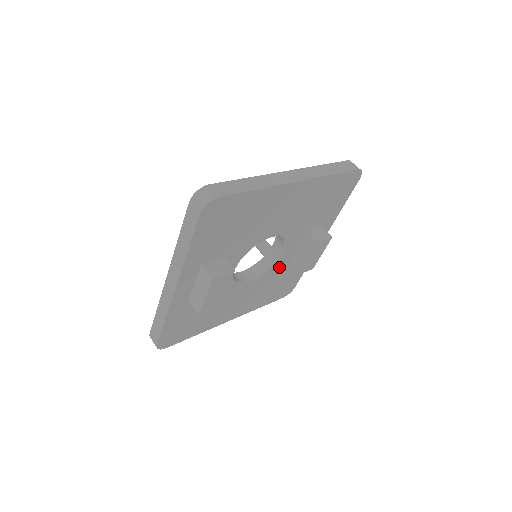
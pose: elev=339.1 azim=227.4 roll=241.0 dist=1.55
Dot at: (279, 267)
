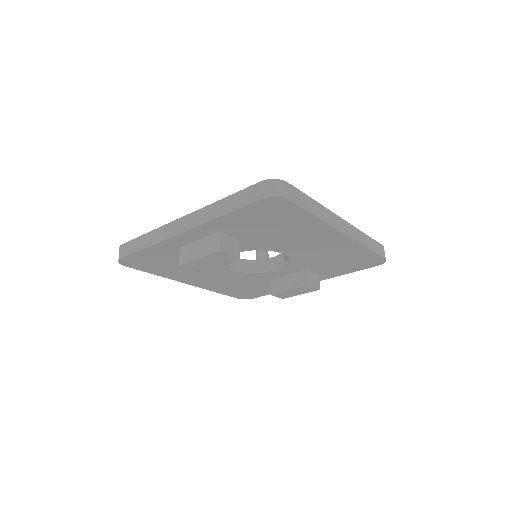
Dot at: (261, 277)
